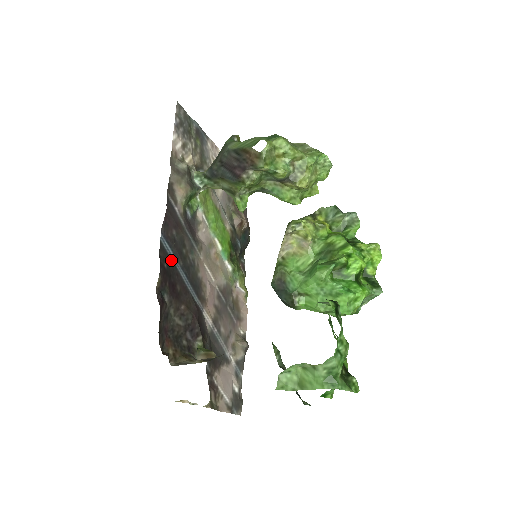
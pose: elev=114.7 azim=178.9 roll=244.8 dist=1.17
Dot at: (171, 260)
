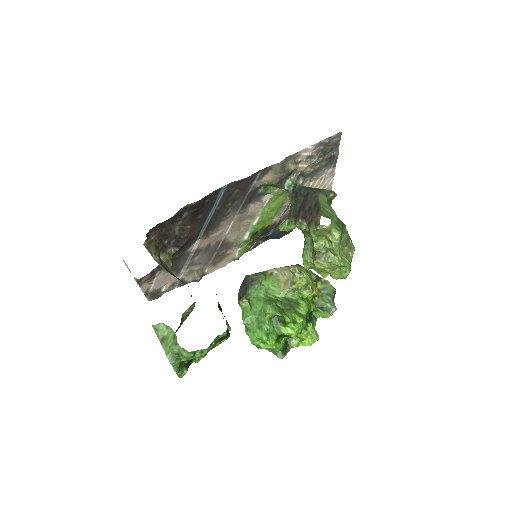
Dot at: (215, 201)
